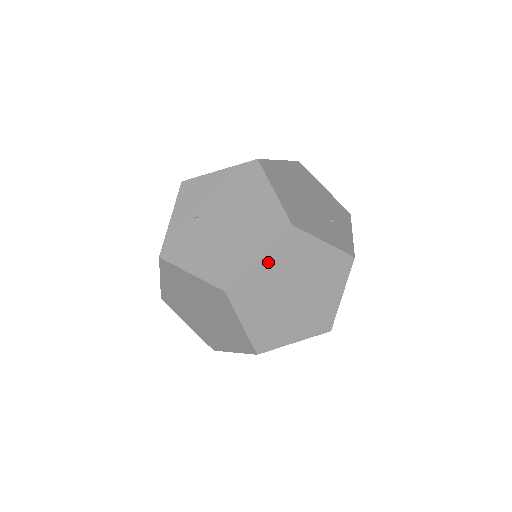
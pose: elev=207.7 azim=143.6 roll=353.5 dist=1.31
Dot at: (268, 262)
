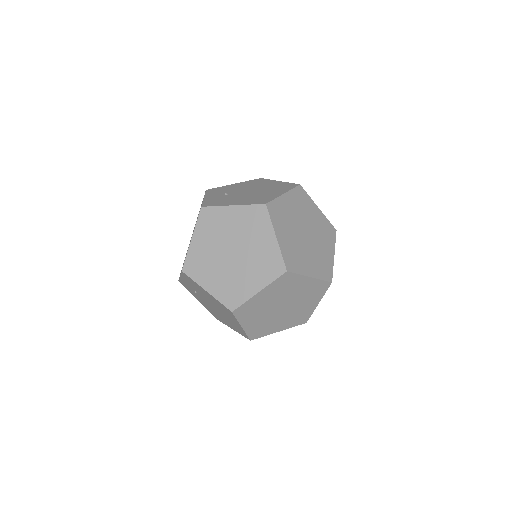
Dot at: (289, 200)
